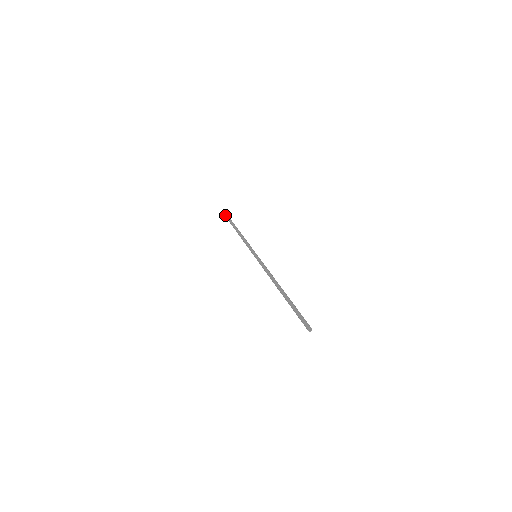
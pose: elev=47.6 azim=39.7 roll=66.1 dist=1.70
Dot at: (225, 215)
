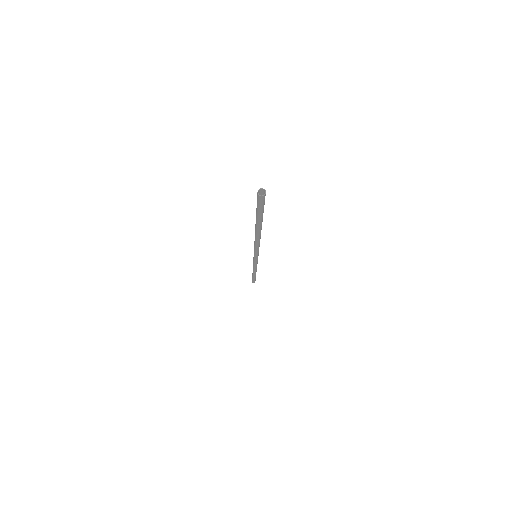
Dot at: occluded
